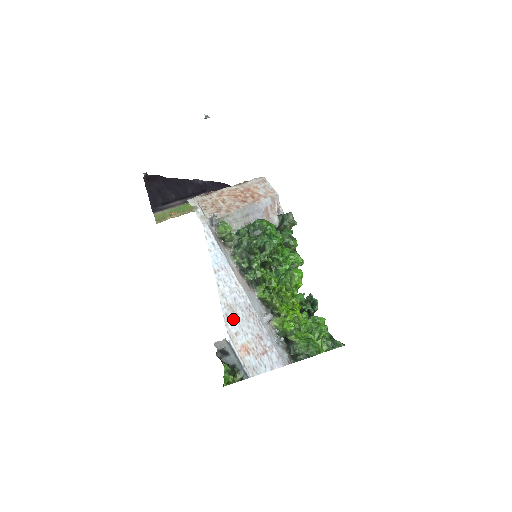
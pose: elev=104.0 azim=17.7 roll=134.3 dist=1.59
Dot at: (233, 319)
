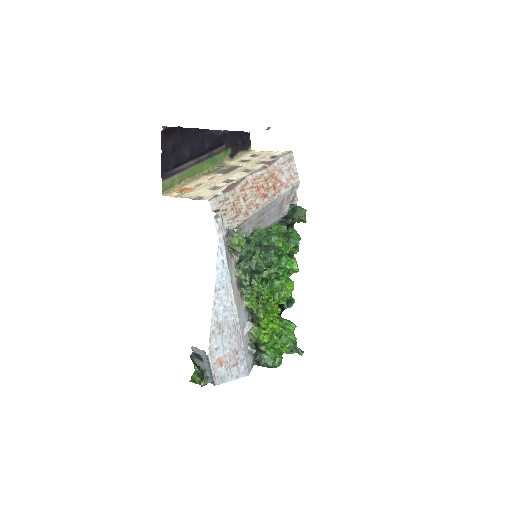
Dot at: (218, 336)
